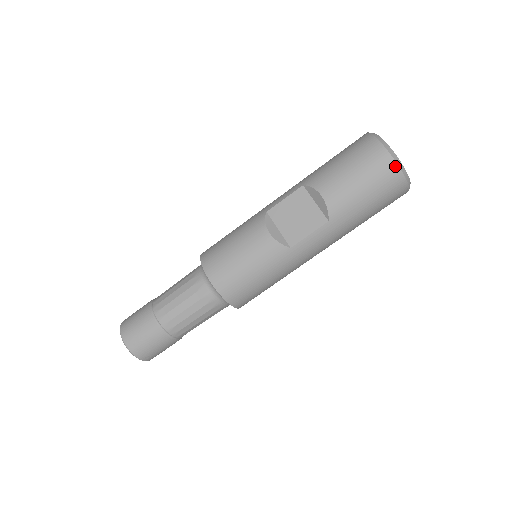
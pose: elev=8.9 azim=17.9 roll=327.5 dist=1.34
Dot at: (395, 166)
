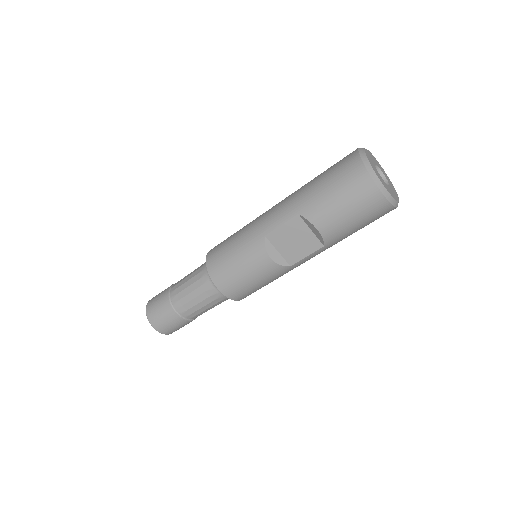
Dot at: (387, 204)
